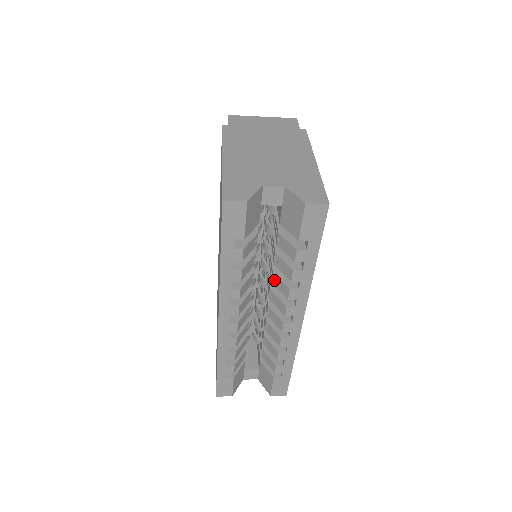
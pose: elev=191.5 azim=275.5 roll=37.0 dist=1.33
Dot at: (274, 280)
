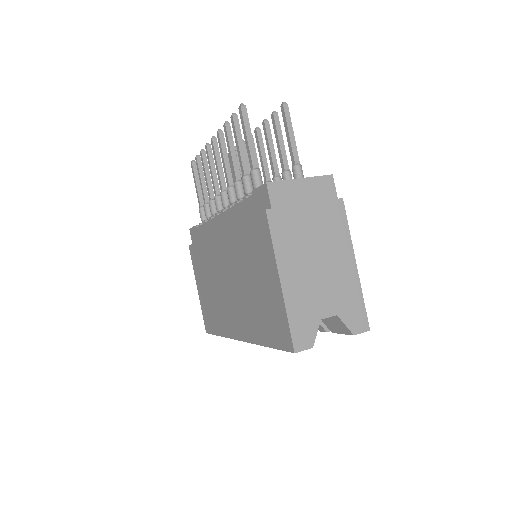
Dot at: occluded
